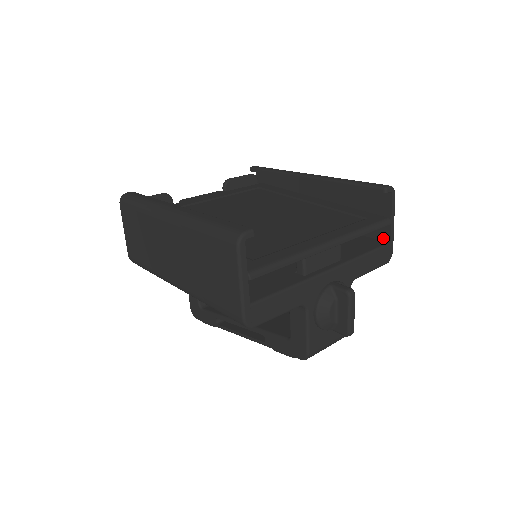
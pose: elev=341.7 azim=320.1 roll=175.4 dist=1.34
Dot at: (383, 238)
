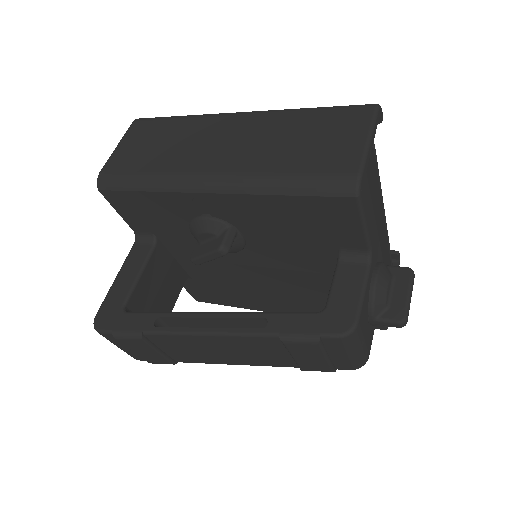
Dot at: occluded
